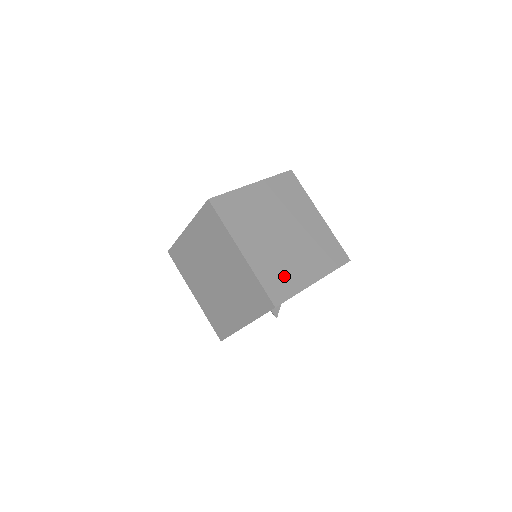
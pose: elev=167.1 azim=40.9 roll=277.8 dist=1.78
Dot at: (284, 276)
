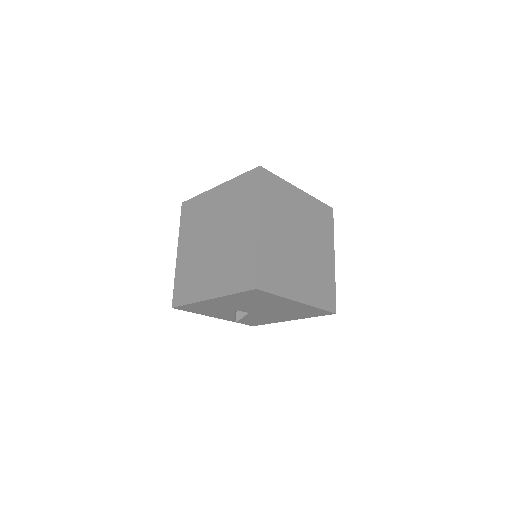
Dot at: (279, 273)
